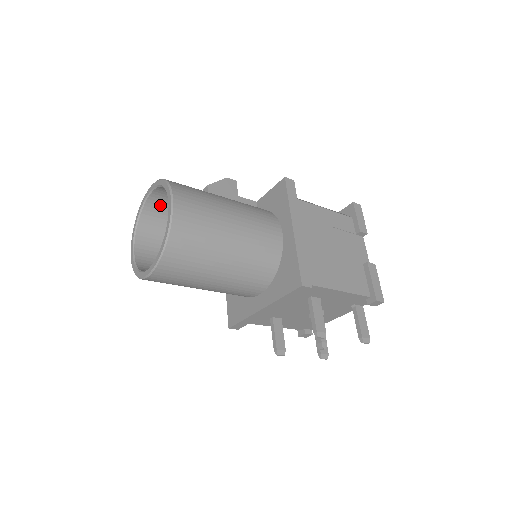
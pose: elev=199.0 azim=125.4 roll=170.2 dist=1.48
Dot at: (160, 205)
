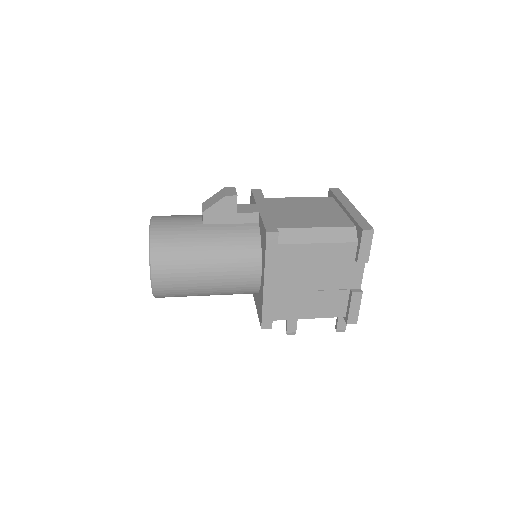
Dot at: occluded
